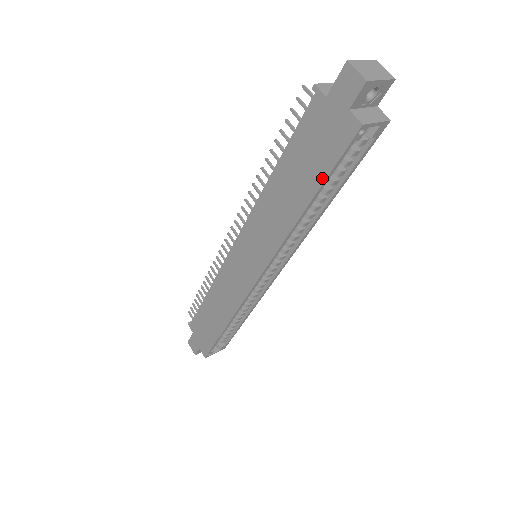
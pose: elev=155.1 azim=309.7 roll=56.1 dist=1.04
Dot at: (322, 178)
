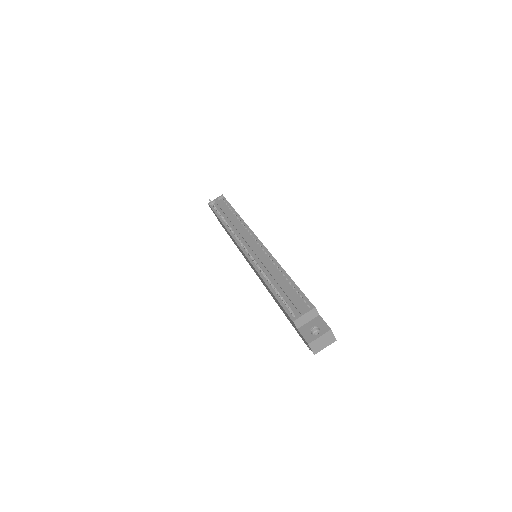
Dot at: (291, 323)
